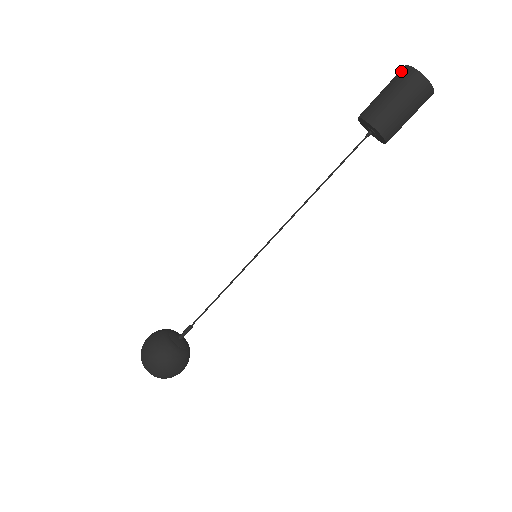
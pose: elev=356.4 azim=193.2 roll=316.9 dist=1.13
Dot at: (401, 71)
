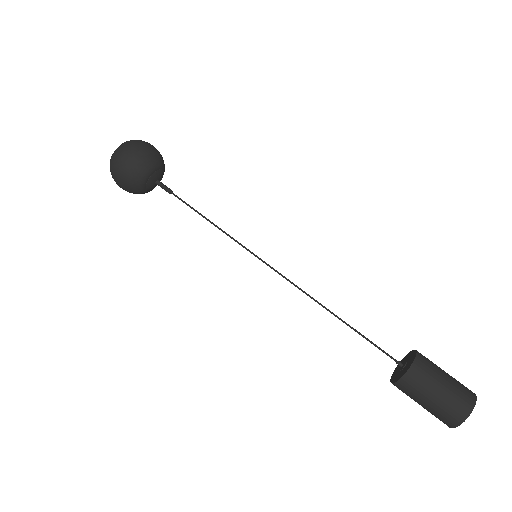
Dot at: (461, 413)
